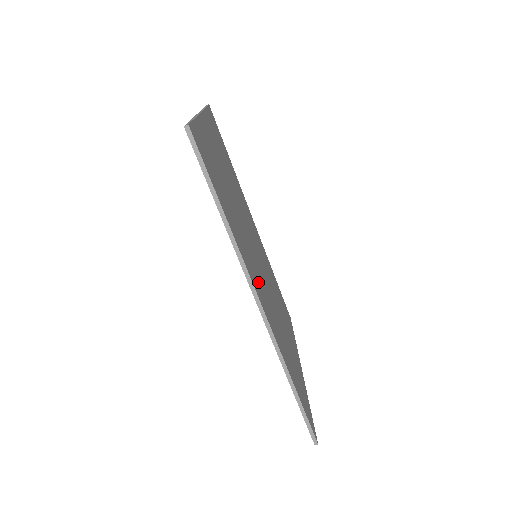
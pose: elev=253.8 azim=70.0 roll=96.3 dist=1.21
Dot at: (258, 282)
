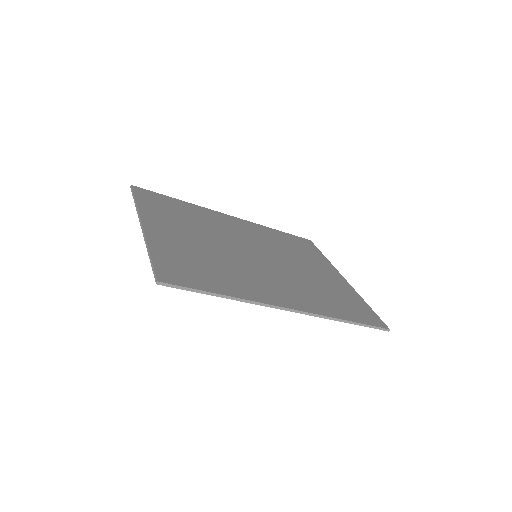
Dot at: (274, 289)
